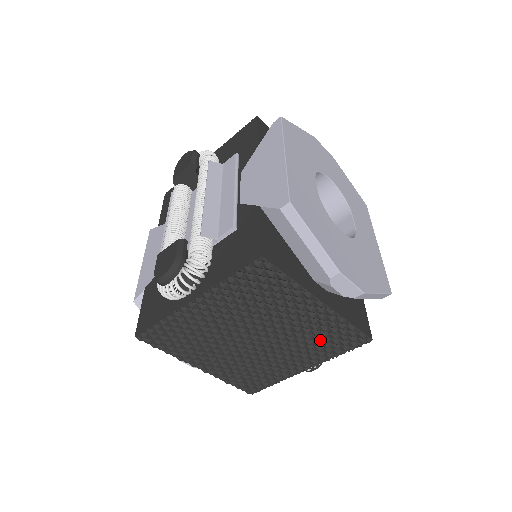
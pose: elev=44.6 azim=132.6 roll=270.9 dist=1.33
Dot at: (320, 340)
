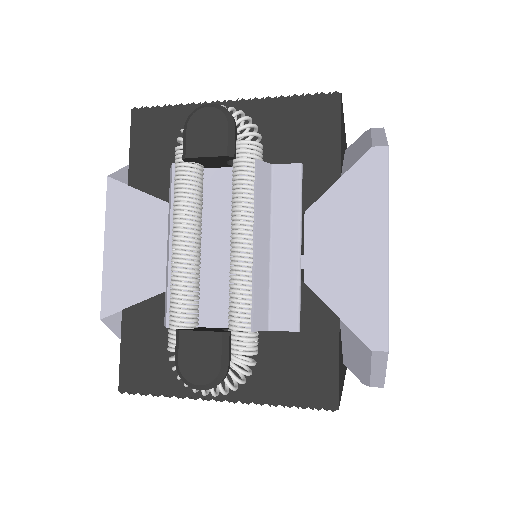
Dot at: occluded
